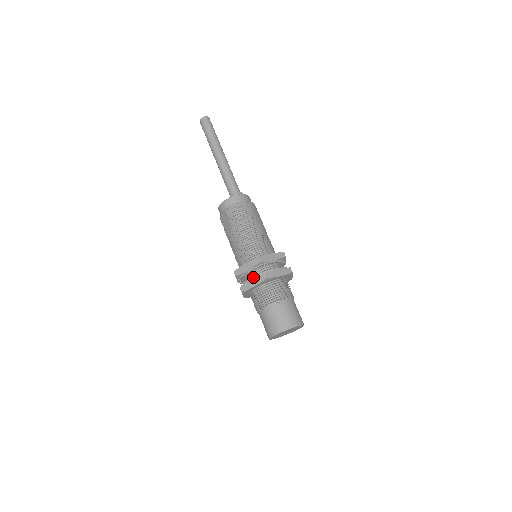
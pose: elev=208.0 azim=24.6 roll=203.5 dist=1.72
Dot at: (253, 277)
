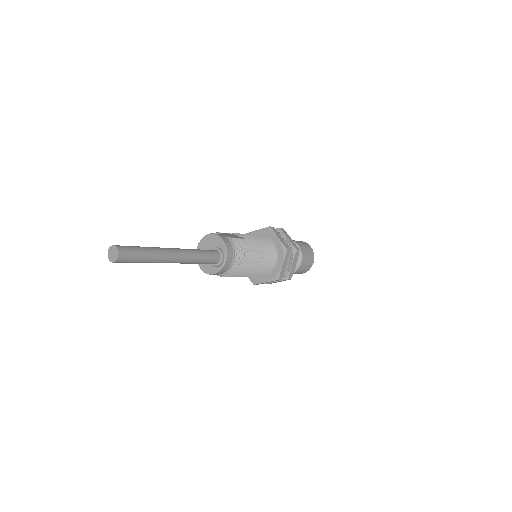
Dot at: (276, 281)
